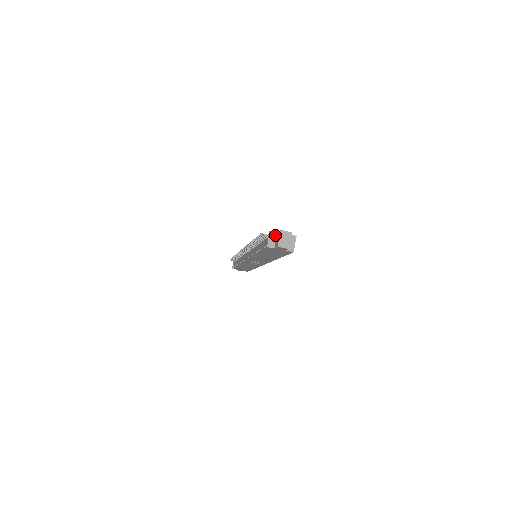
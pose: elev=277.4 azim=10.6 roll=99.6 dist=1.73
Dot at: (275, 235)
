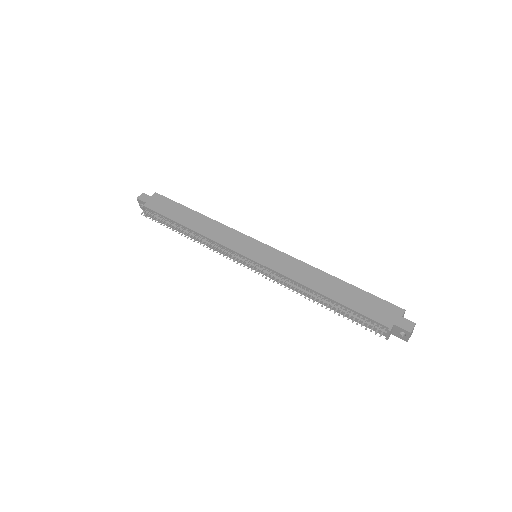
Dot at: (393, 328)
